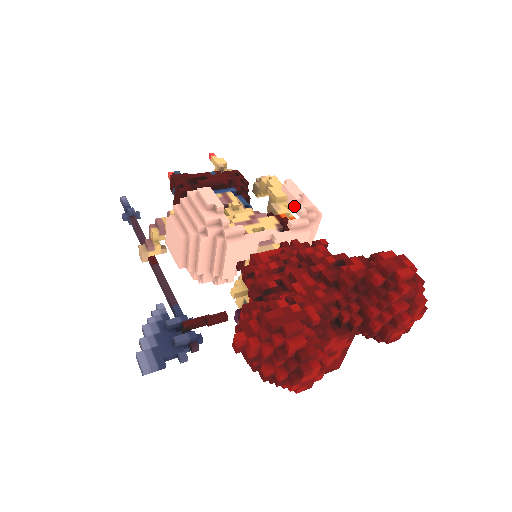
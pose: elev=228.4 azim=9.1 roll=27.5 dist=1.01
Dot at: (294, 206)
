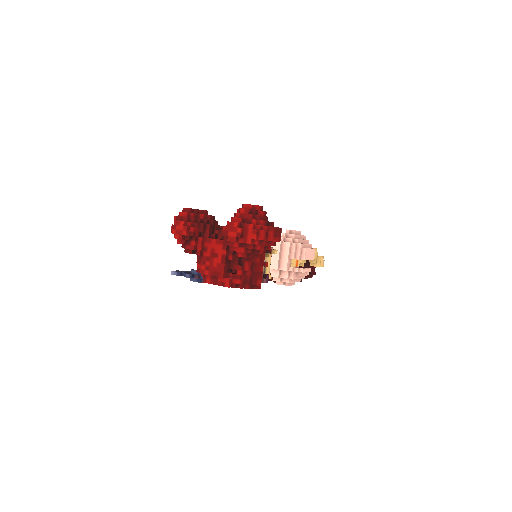
Dot at: occluded
